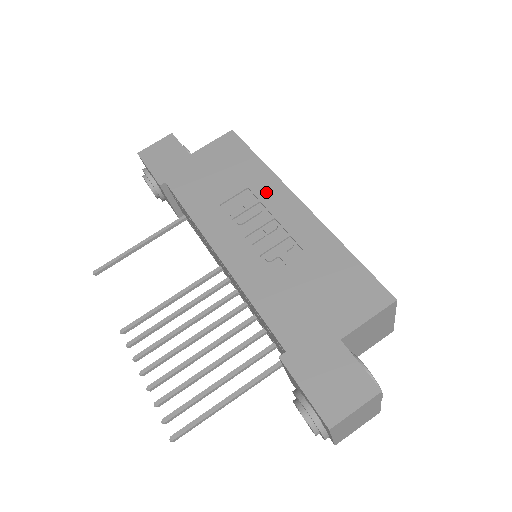
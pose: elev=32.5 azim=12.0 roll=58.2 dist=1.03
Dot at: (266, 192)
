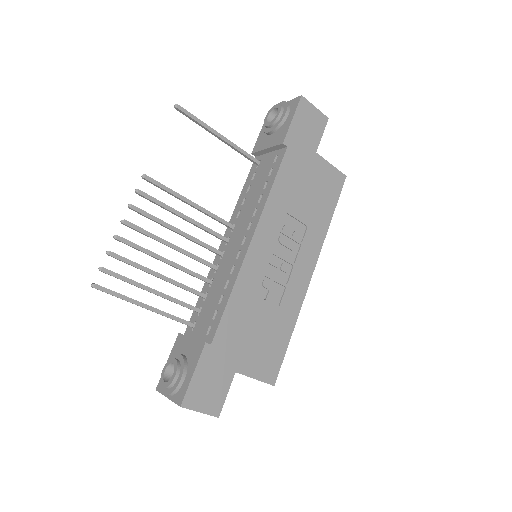
Dot at: (309, 244)
